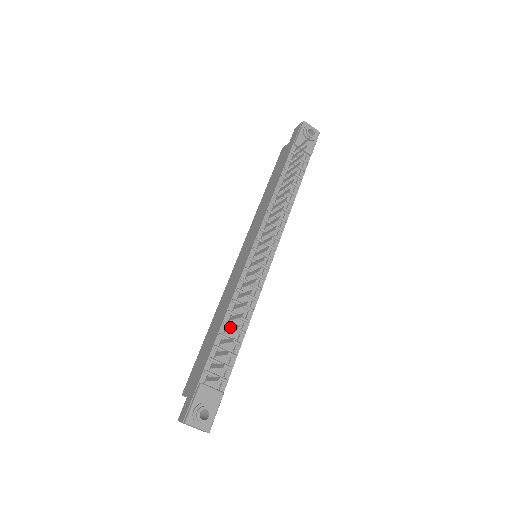
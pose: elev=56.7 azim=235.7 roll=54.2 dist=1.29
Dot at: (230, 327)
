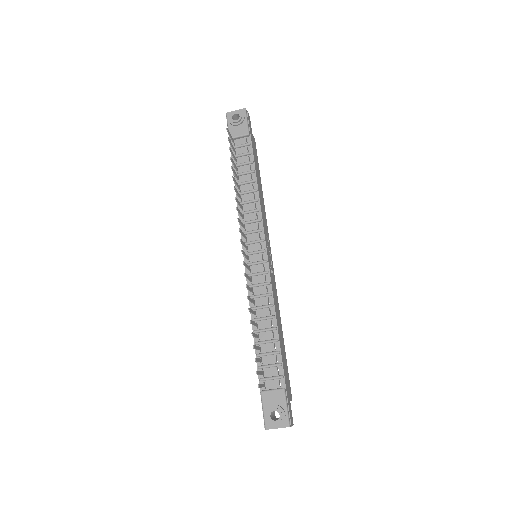
Dot at: (255, 334)
